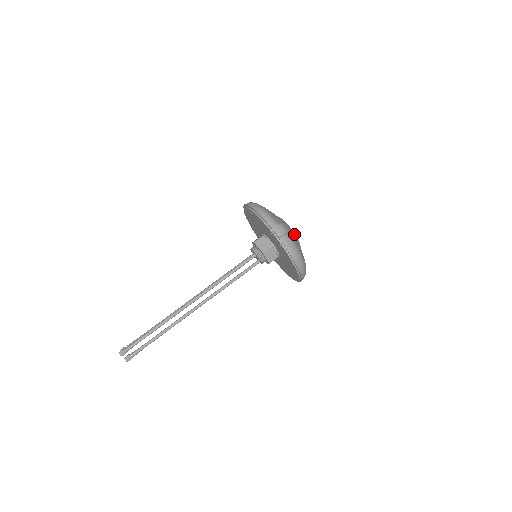
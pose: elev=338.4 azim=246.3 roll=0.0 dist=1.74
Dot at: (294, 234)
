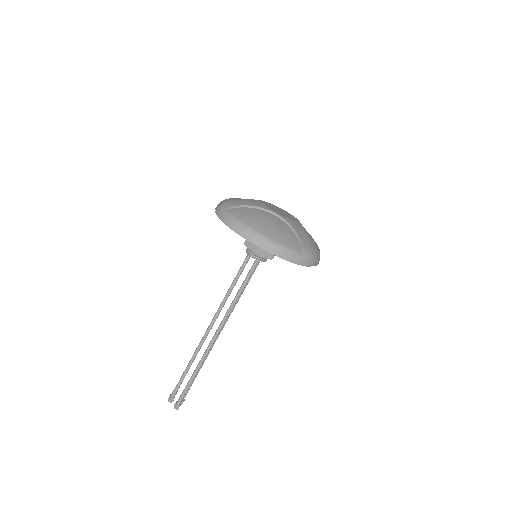
Dot at: (306, 234)
